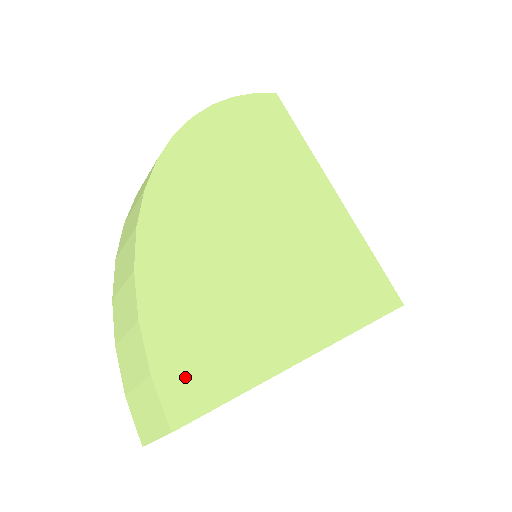
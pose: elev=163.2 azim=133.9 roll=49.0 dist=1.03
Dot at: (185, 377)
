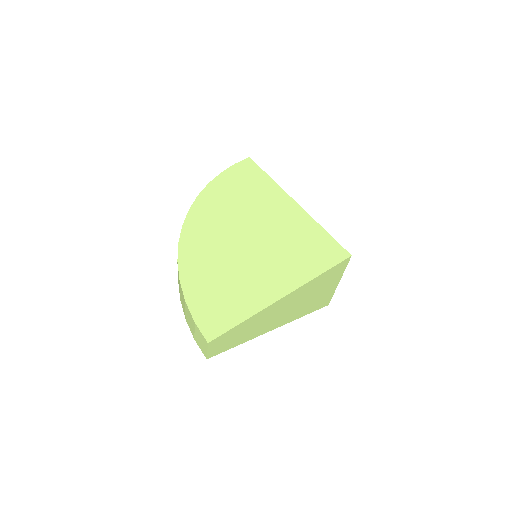
Dot at: (211, 320)
